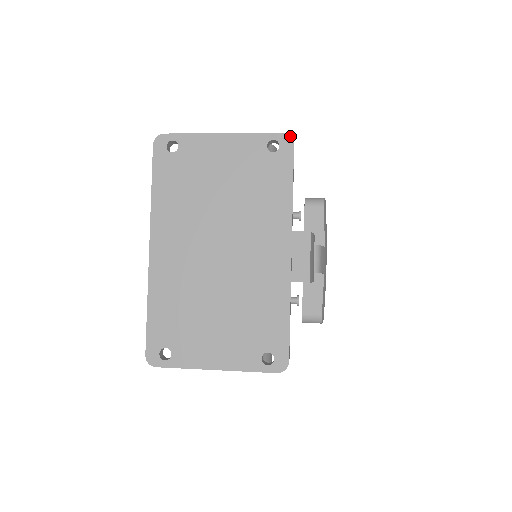
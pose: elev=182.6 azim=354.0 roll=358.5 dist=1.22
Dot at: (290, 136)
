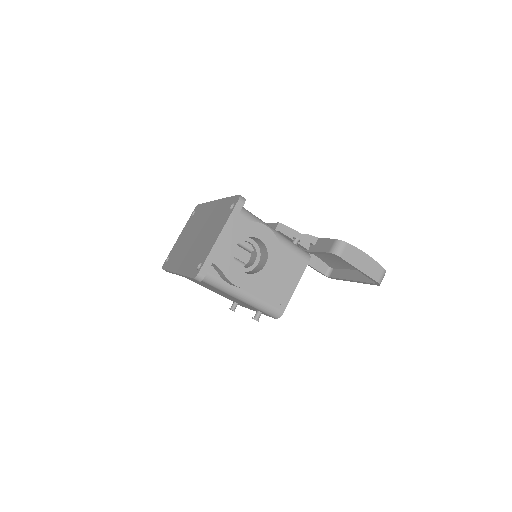
Dot at: (196, 206)
